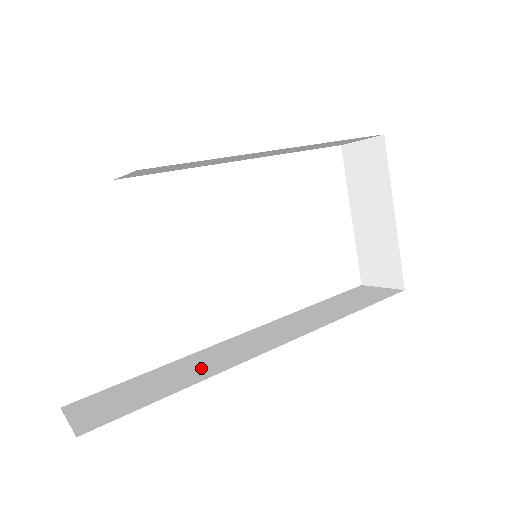
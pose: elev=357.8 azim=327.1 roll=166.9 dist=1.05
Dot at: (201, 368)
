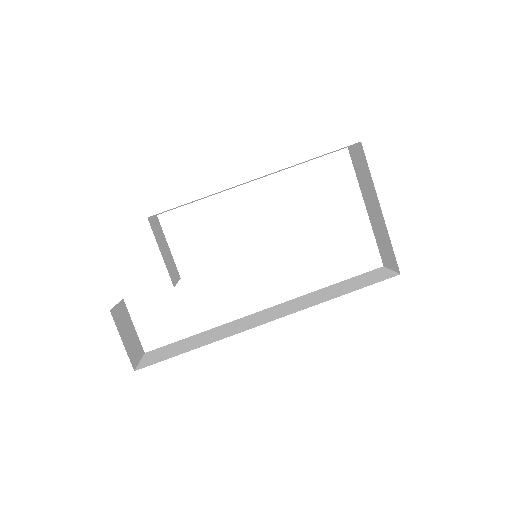
Dot at: (217, 335)
